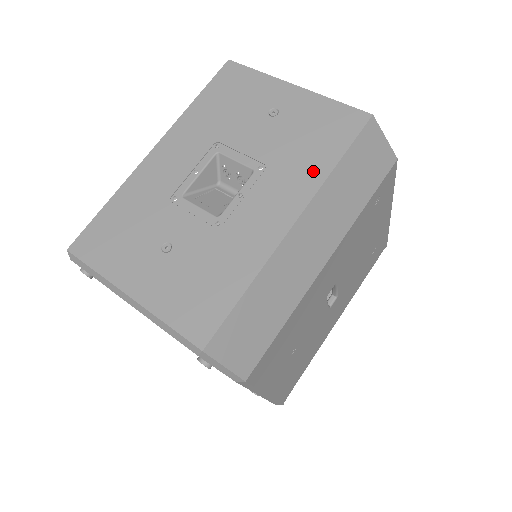
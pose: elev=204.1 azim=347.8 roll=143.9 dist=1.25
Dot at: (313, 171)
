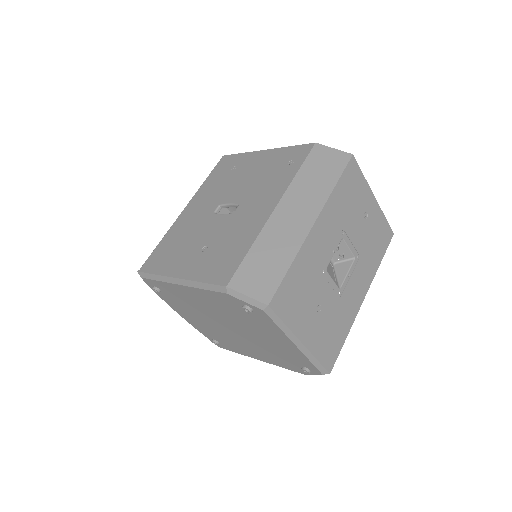
Dot at: (374, 265)
